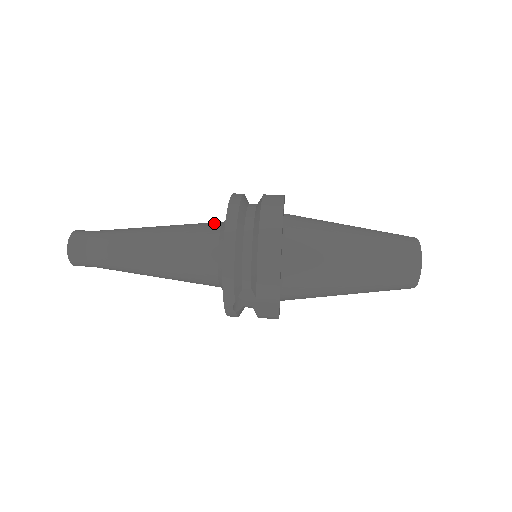
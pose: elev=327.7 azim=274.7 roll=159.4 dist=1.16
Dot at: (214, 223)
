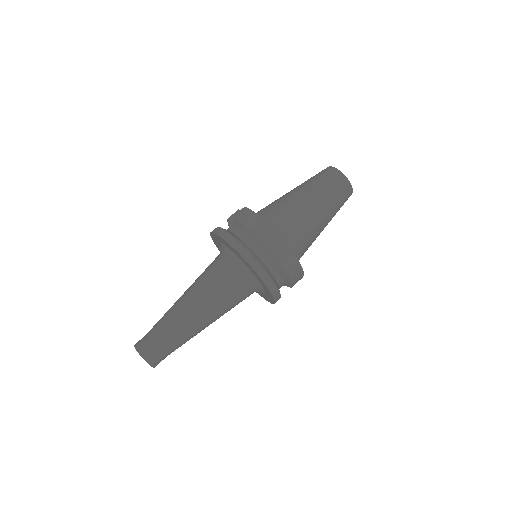
Dot at: (228, 268)
